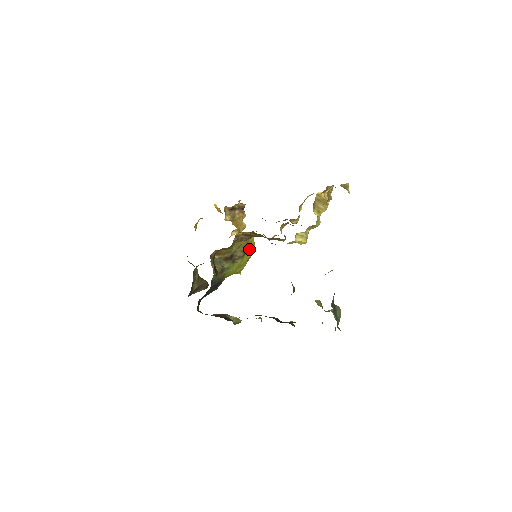
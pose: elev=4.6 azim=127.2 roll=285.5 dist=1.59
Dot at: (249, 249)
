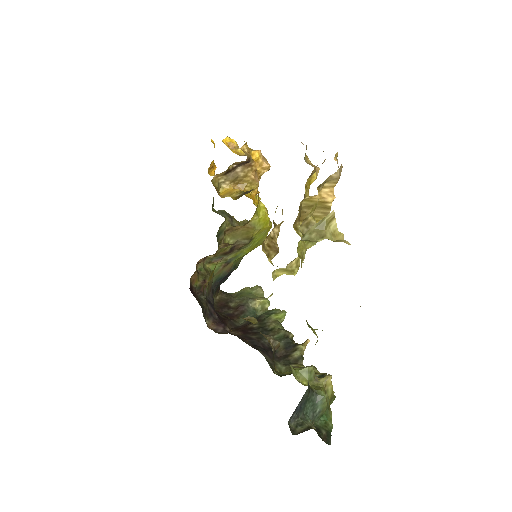
Dot at: (257, 230)
